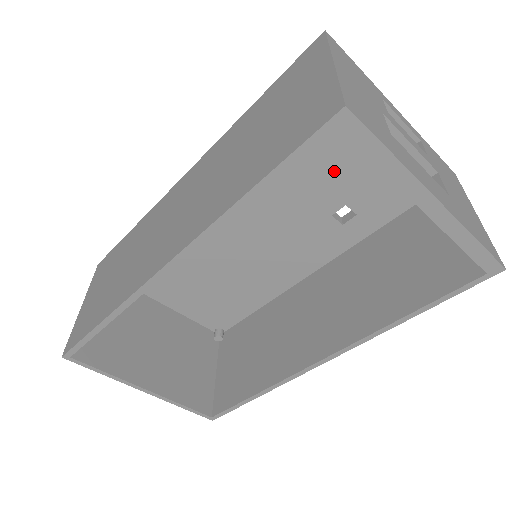
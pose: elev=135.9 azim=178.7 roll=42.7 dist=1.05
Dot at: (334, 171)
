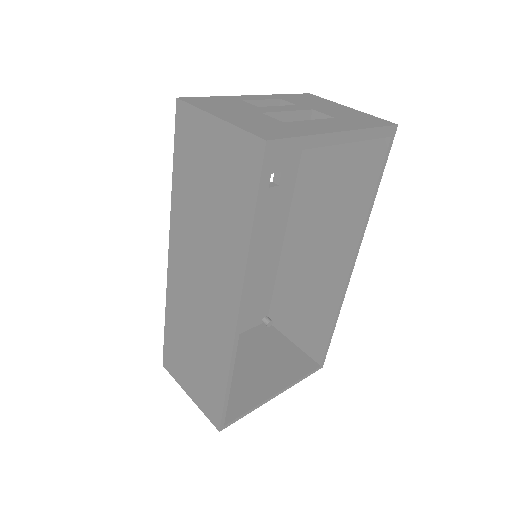
Dot at: occluded
